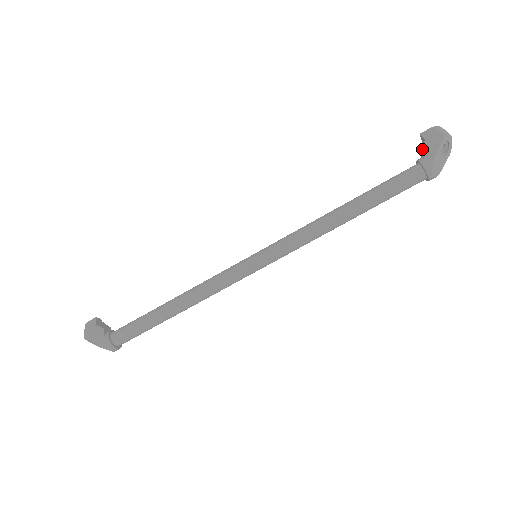
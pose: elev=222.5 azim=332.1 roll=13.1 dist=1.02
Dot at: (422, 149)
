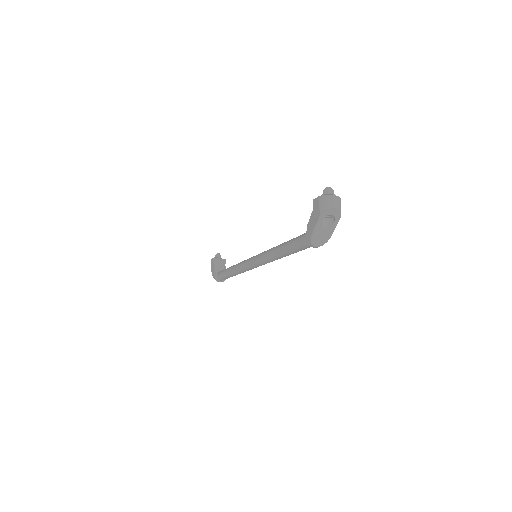
Dot at: (309, 222)
